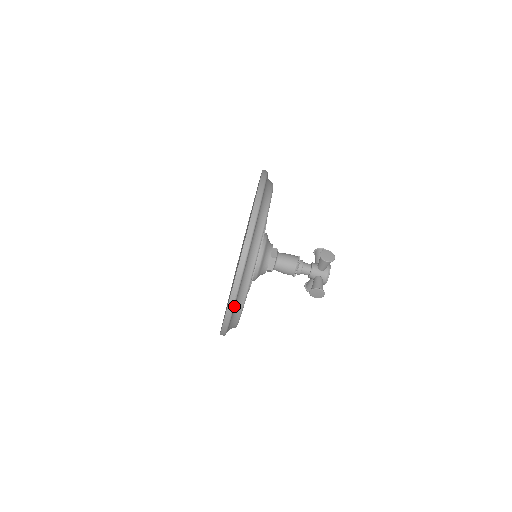
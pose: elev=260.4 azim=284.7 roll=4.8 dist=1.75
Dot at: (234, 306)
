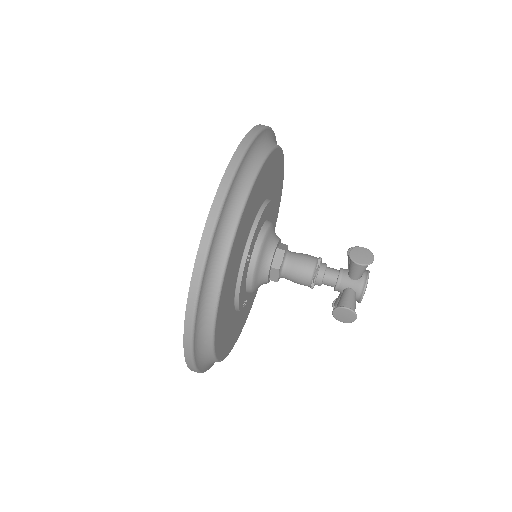
Dot at: (259, 135)
